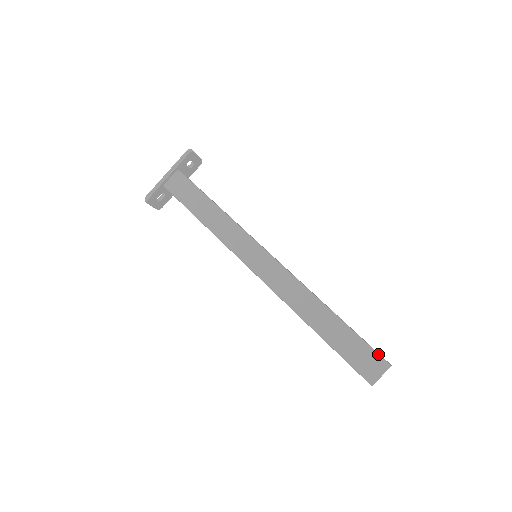
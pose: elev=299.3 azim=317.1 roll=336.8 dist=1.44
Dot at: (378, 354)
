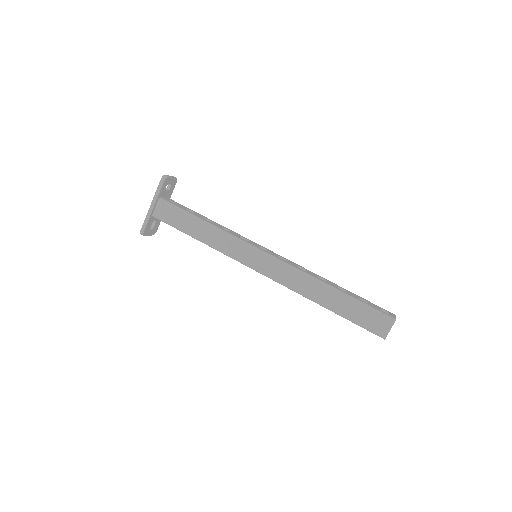
Dot at: (383, 313)
